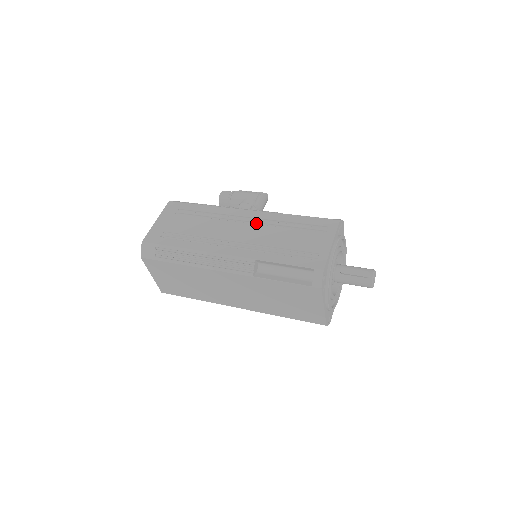
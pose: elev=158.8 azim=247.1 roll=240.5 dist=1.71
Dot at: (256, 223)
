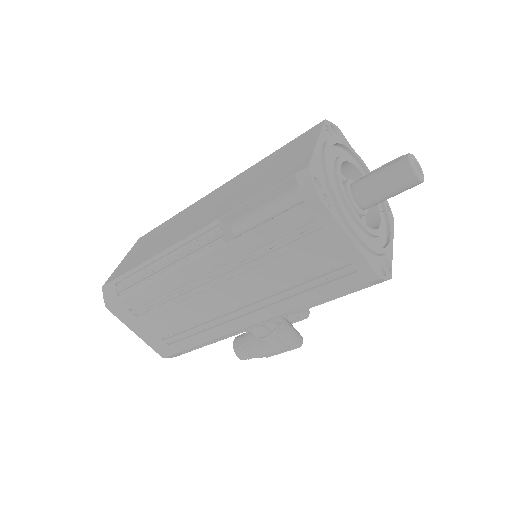
Dot at: occluded
